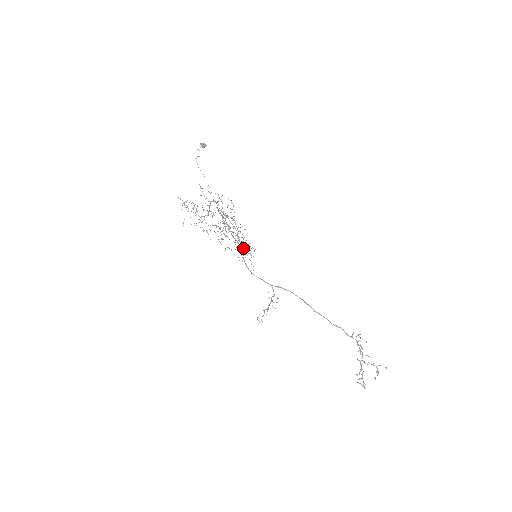
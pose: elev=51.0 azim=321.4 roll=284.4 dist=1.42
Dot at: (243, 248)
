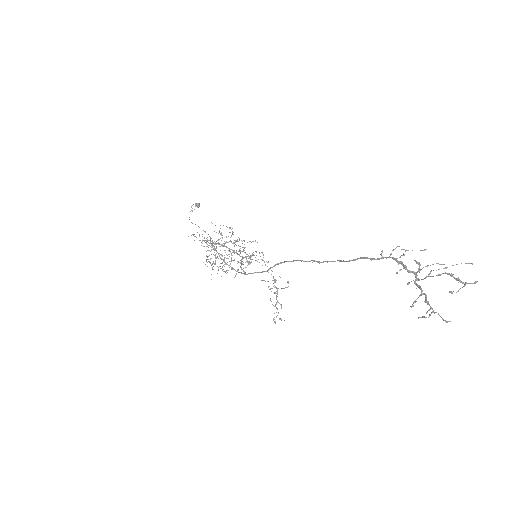
Dot at: occluded
